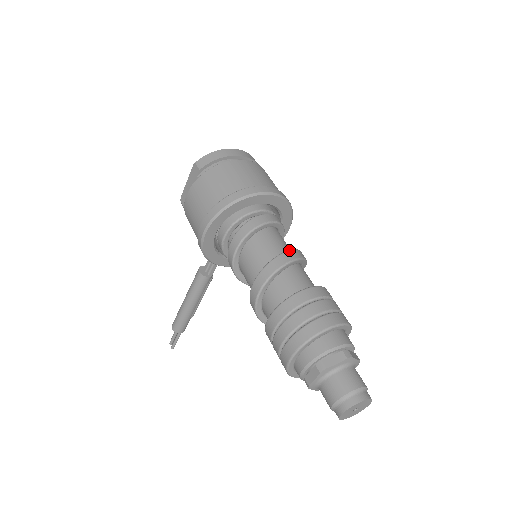
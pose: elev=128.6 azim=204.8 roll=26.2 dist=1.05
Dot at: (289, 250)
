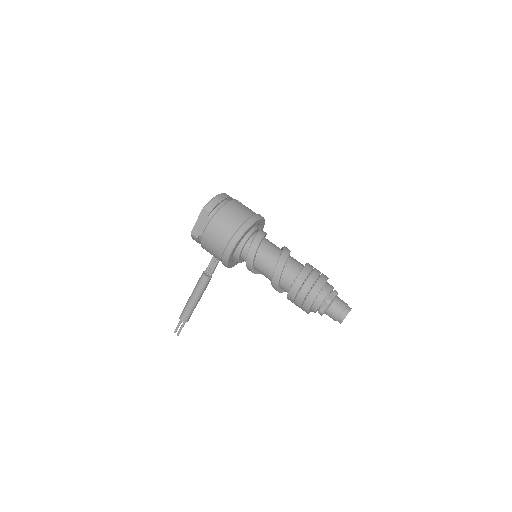
Dot at: (284, 248)
